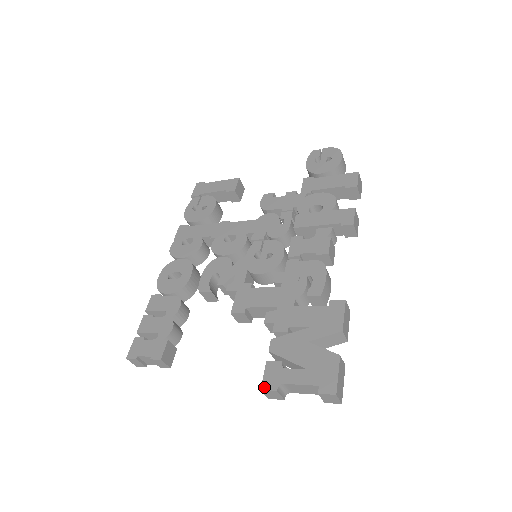
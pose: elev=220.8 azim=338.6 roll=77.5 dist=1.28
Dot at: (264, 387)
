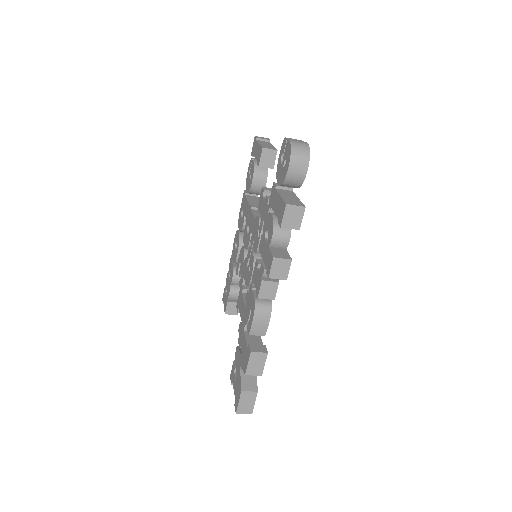
Dot at: (230, 376)
